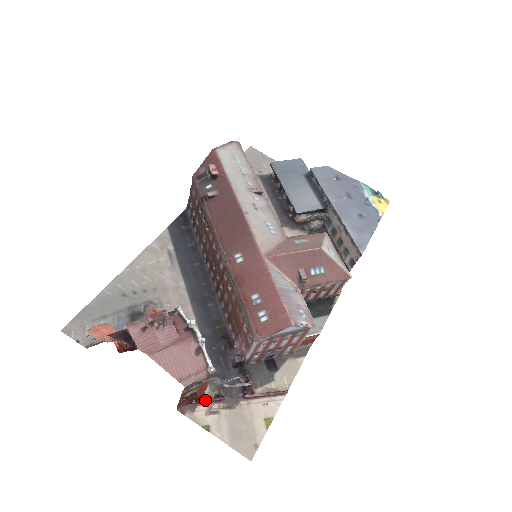
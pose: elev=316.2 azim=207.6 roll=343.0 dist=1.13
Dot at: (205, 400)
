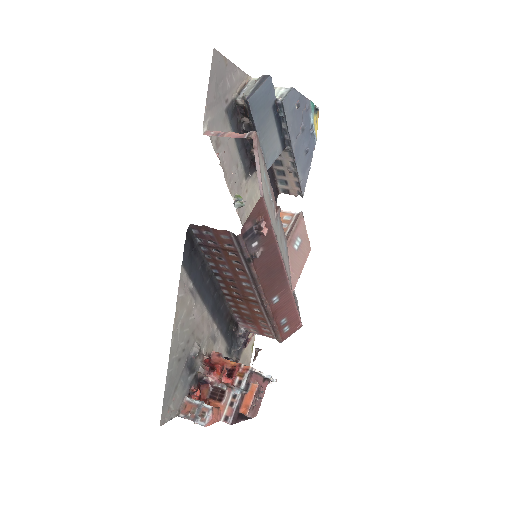
Dot at: occluded
